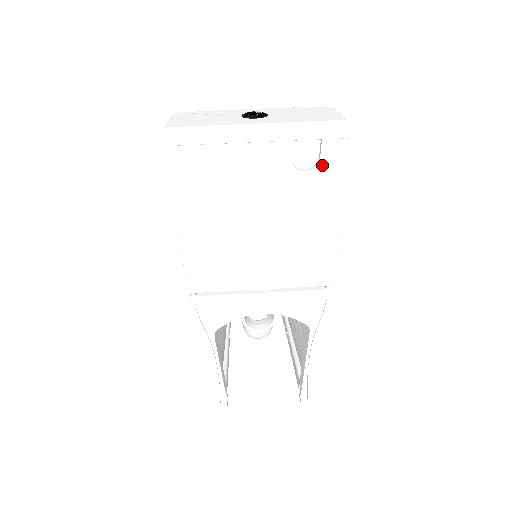
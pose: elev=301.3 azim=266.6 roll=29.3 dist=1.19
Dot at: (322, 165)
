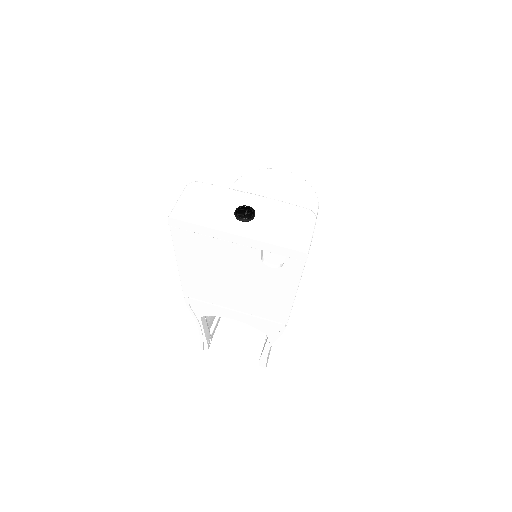
Dot at: (285, 268)
